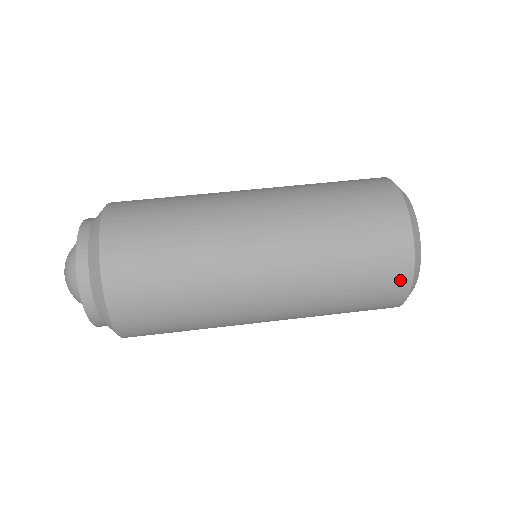
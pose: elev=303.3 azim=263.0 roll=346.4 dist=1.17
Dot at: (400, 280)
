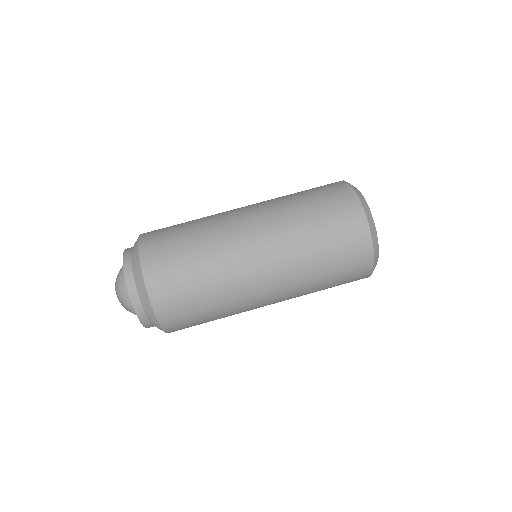
Dot at: occluded
